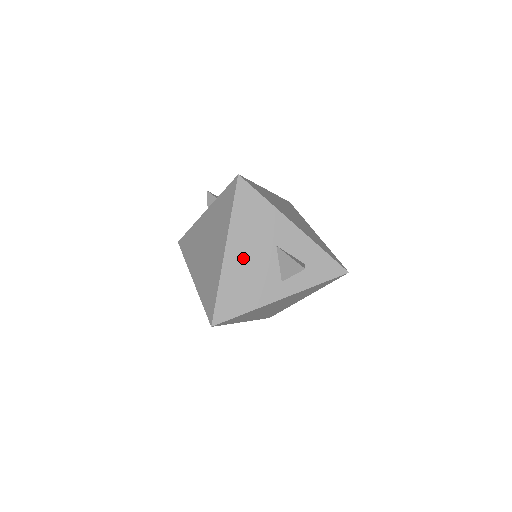
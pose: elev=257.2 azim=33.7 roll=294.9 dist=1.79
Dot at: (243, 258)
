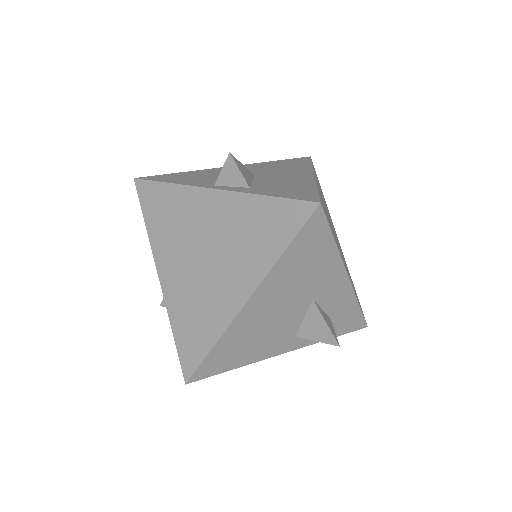
Dot at: (265, 312)
